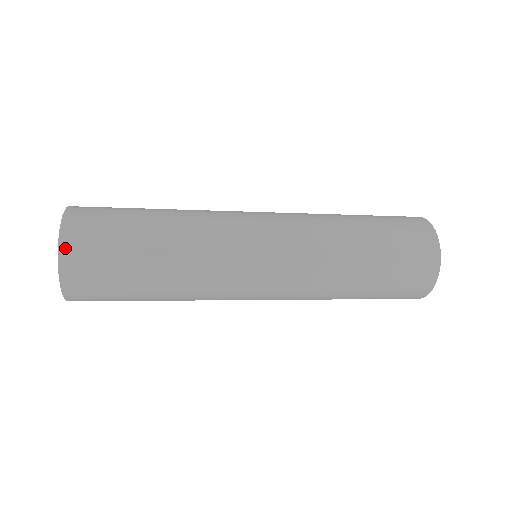
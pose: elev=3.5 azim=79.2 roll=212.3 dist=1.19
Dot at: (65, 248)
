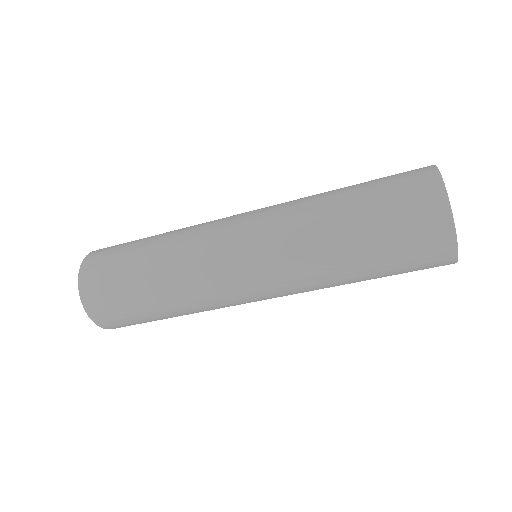
Dot at: (86, 301)
